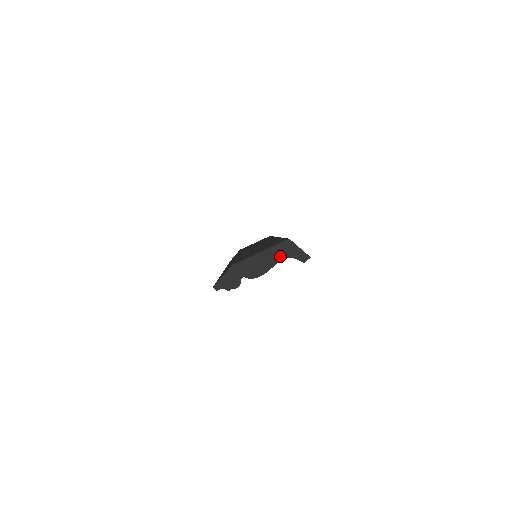
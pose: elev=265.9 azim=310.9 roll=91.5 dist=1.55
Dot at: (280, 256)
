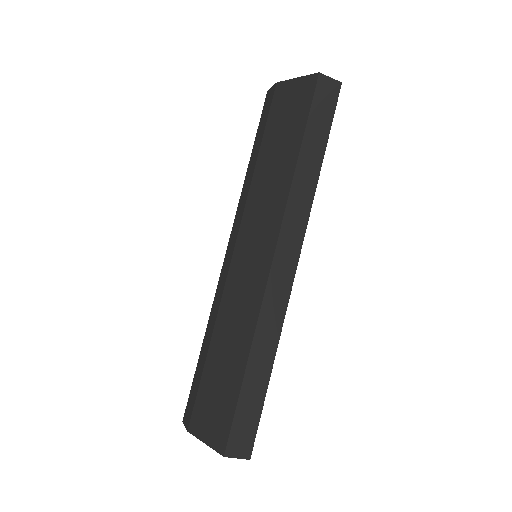
Dot at: occluded
